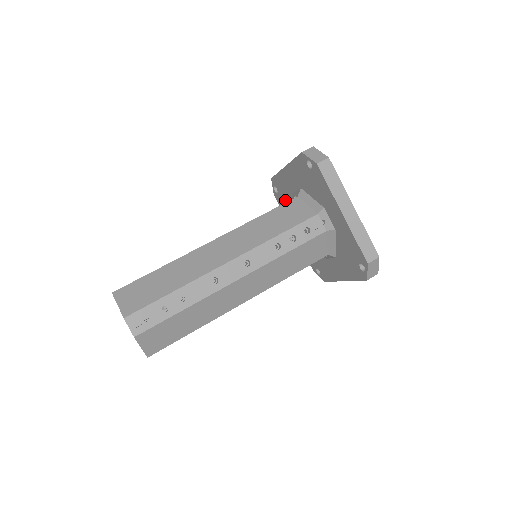
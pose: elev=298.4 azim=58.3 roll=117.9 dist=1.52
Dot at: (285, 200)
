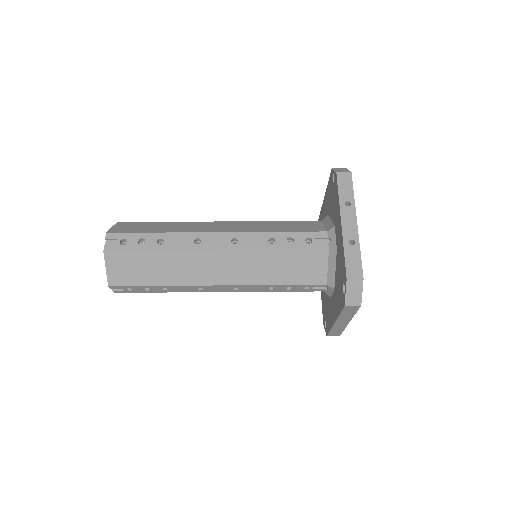
Dot at: (332, 198)
